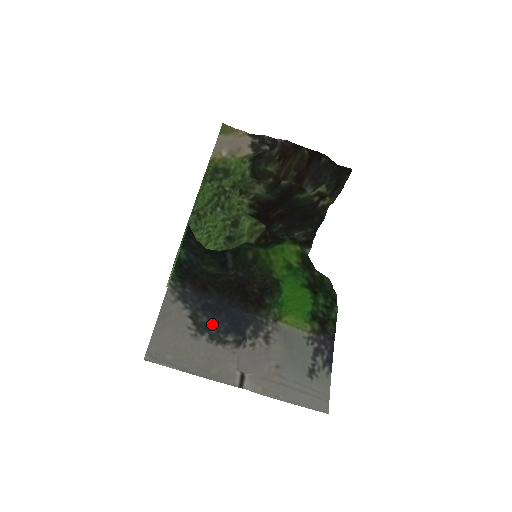
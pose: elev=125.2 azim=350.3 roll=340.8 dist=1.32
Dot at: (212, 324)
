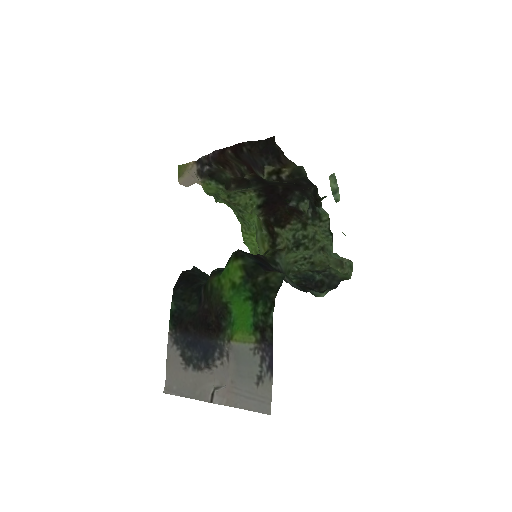
Dot at: (194, 356)
